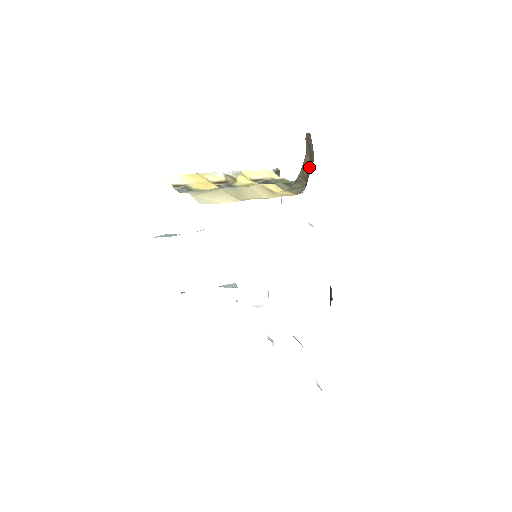
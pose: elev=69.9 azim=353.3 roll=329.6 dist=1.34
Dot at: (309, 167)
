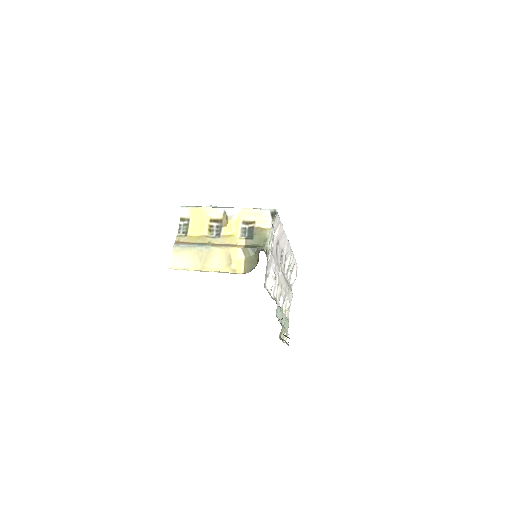
Dot at: occluded
